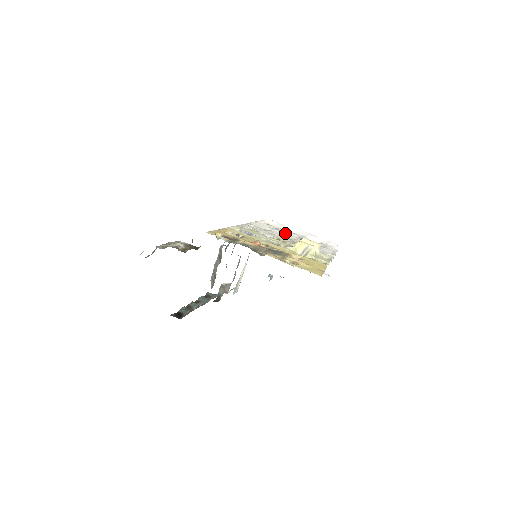
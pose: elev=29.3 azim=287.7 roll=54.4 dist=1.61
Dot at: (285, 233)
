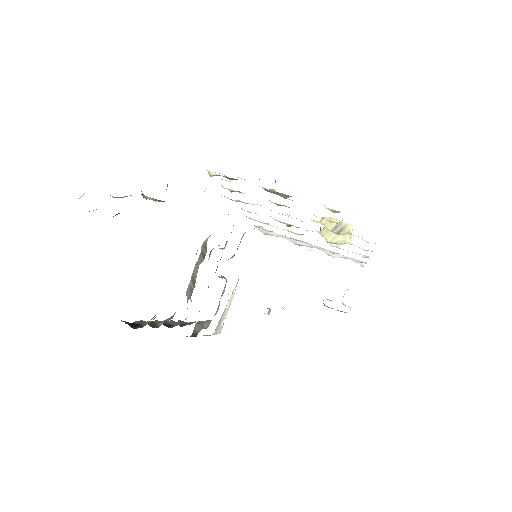
Dot at: (293, 238)
